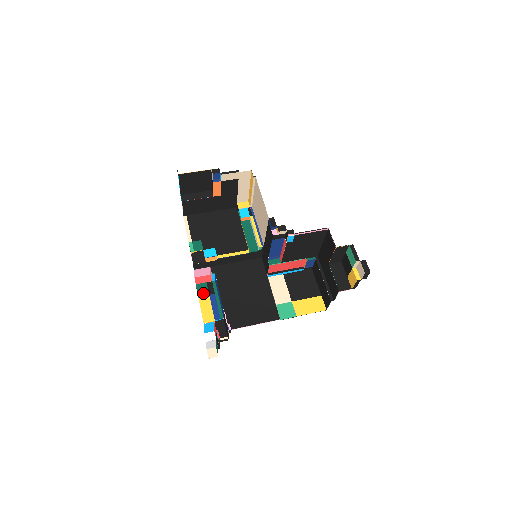
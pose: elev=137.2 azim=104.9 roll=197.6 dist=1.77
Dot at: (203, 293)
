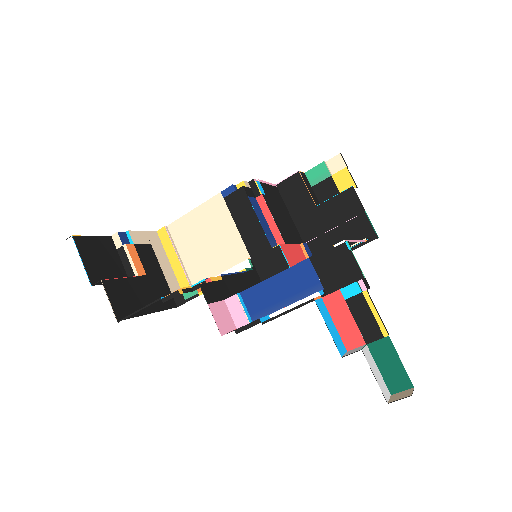
Dot at: occluded
